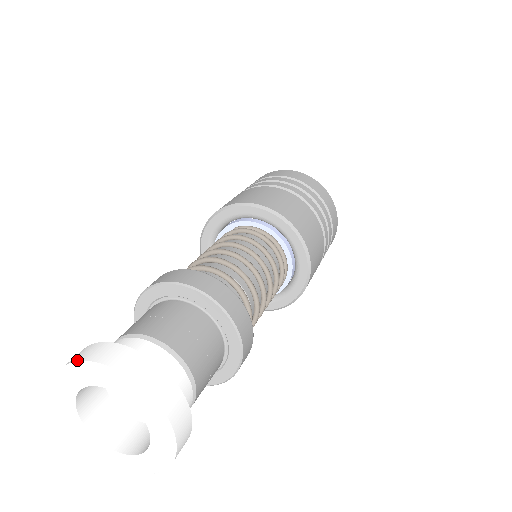
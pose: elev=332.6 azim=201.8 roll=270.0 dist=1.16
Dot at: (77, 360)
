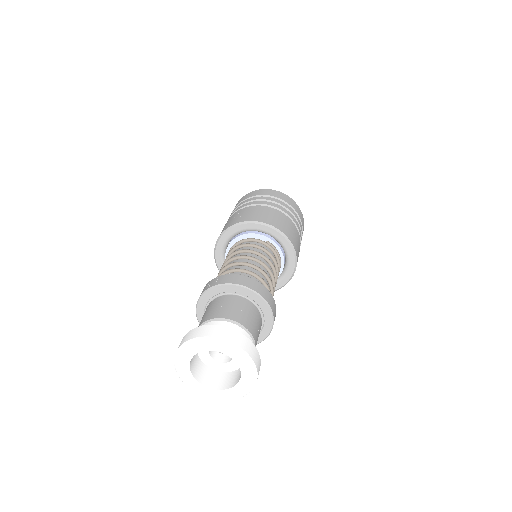
Dot at: (236, 344)
